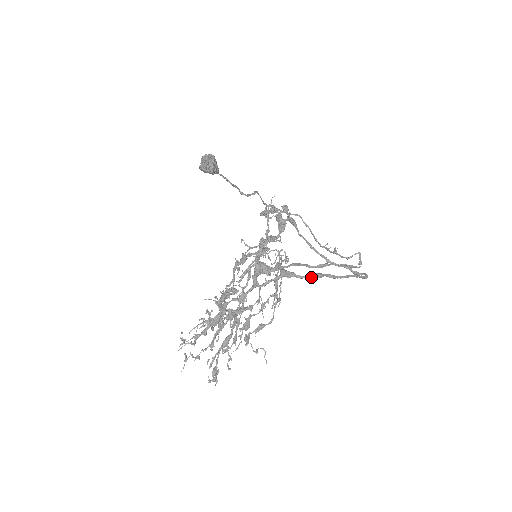
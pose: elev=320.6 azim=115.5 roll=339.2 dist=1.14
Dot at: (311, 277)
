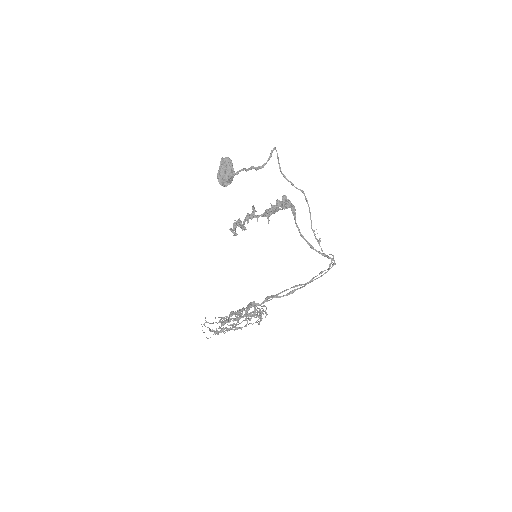
Dot at: occluded
